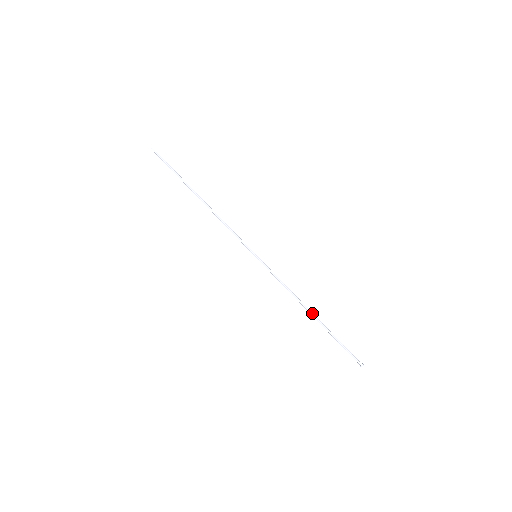
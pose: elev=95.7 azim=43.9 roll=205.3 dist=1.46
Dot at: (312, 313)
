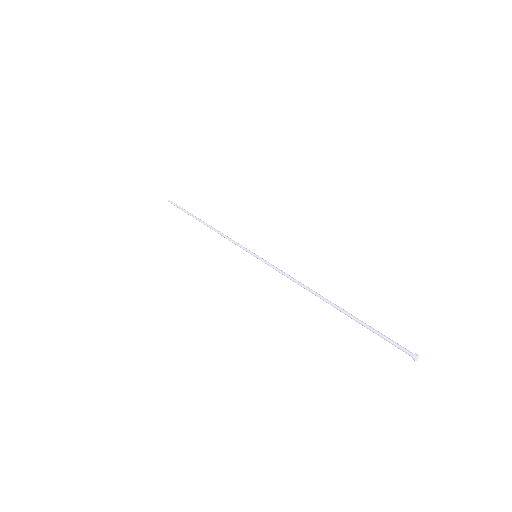
Dot at: (327, 299)
